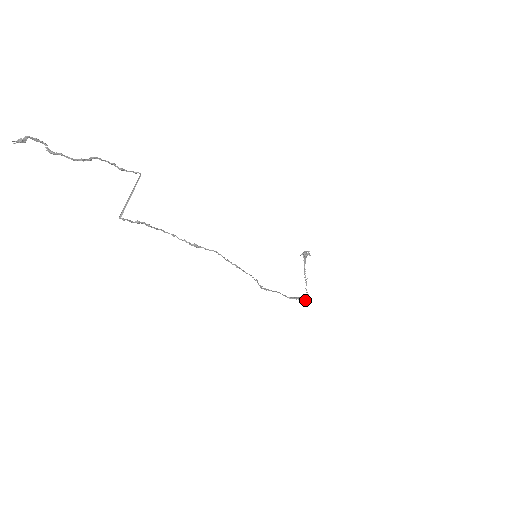
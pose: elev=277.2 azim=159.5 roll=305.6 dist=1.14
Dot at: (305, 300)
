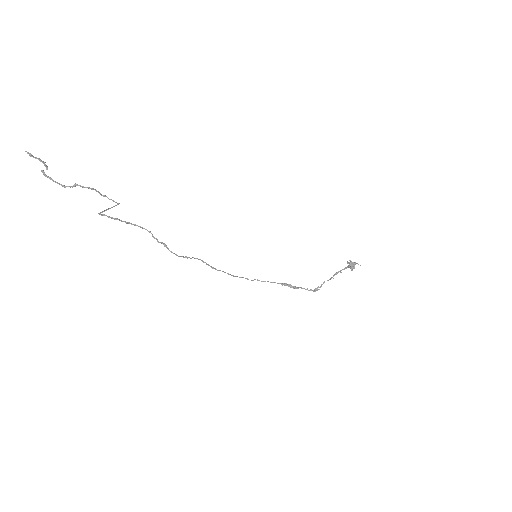
Dot at: occluded
